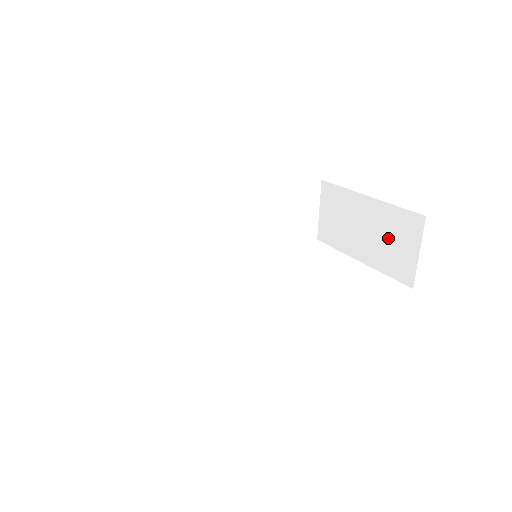
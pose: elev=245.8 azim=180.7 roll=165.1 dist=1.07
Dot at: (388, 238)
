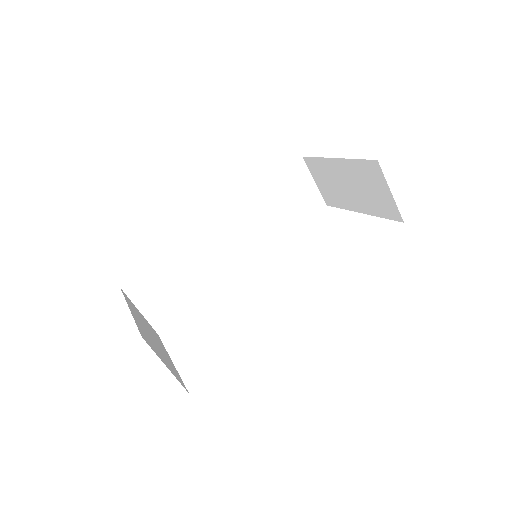
Dot at: (366, 187)
